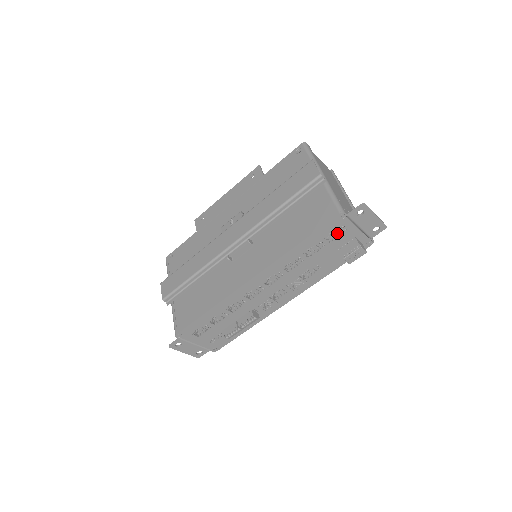
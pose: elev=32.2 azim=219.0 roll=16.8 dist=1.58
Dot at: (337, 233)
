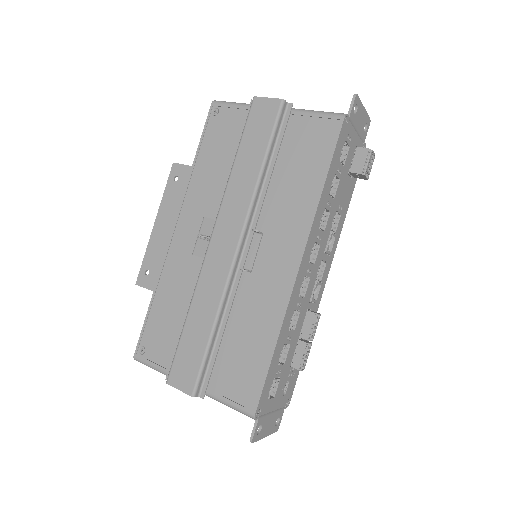
Dot at: occluded
